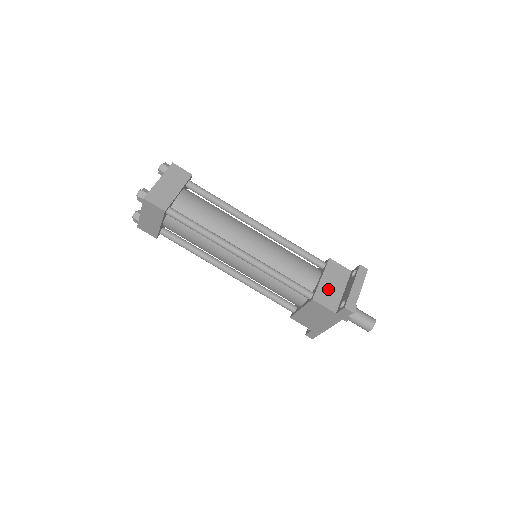
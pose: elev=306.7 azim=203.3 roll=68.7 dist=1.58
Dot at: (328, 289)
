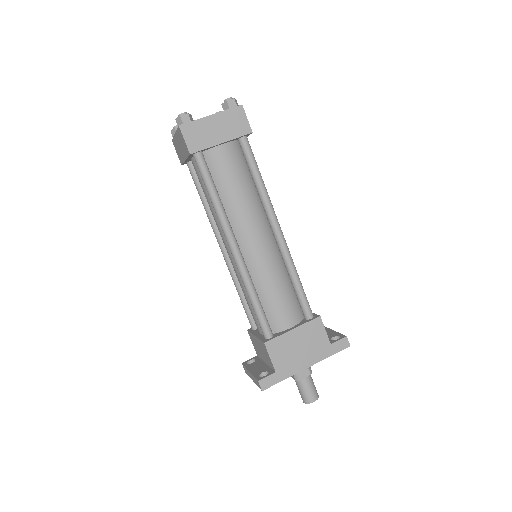
Dot at: occluded
